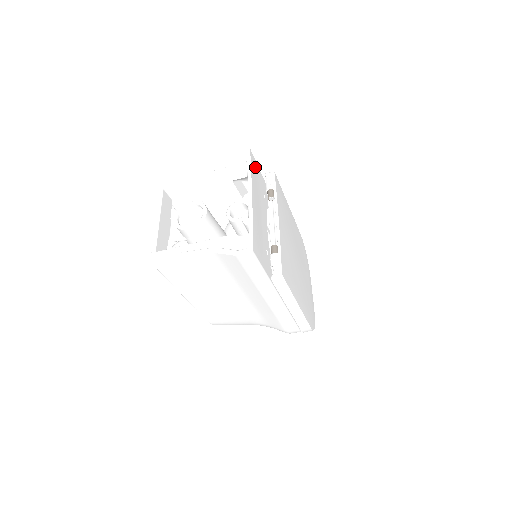
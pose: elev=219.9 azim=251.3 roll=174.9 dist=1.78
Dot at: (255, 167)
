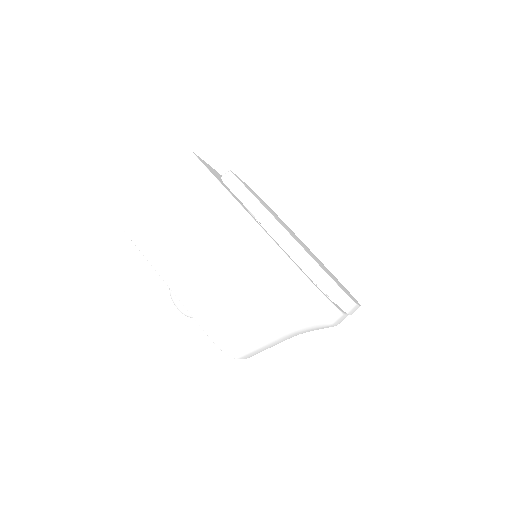
Dot at: occluded
